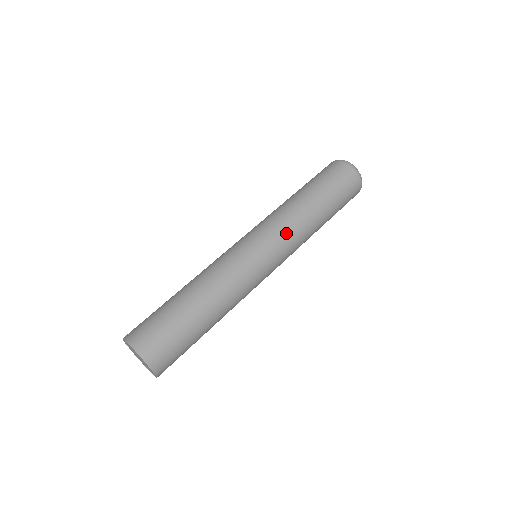
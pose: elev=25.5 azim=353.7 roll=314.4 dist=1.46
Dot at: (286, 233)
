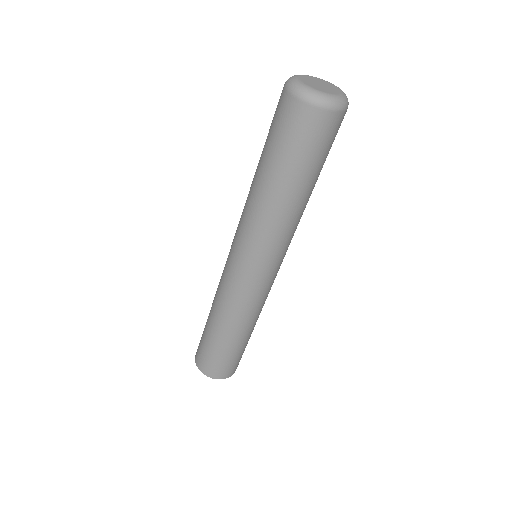
Dot at: (252, 238)
